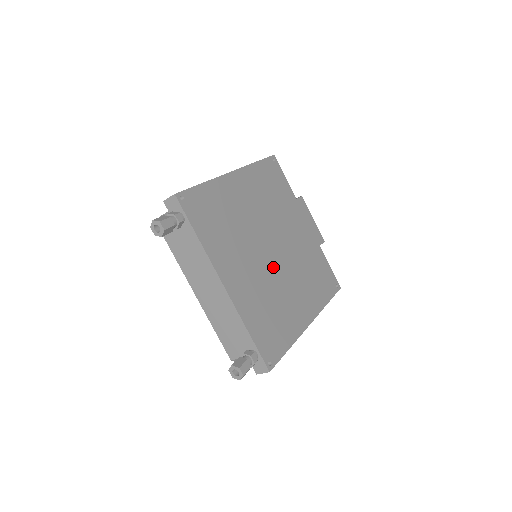
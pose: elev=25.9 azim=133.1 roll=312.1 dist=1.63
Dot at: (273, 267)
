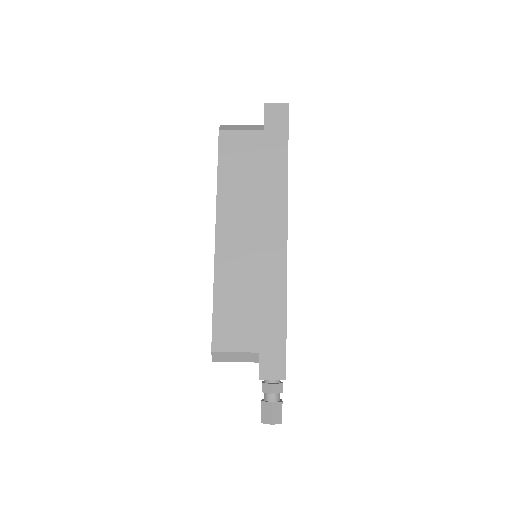
Dot at: occluded
